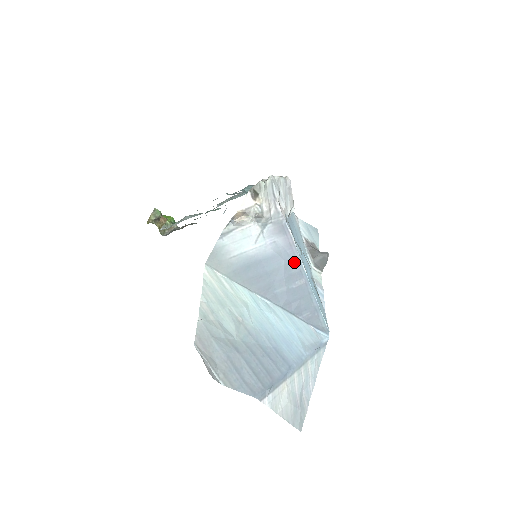
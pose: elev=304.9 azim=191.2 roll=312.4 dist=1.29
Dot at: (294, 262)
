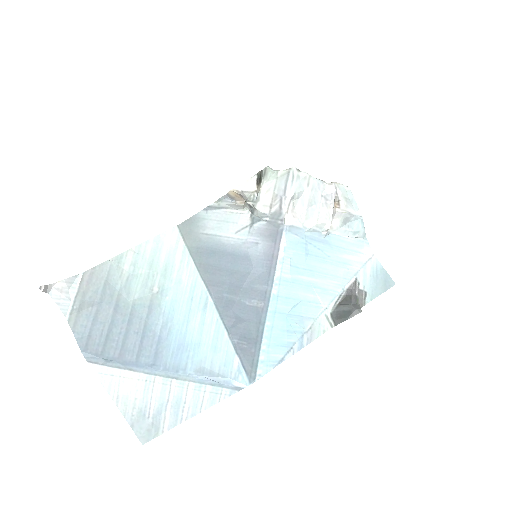
Dot at: (265, 277)
